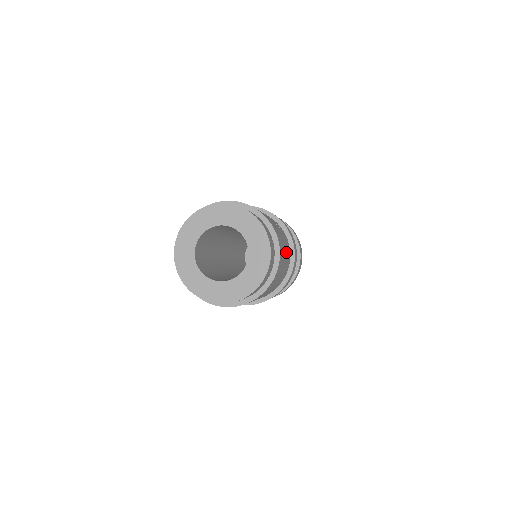
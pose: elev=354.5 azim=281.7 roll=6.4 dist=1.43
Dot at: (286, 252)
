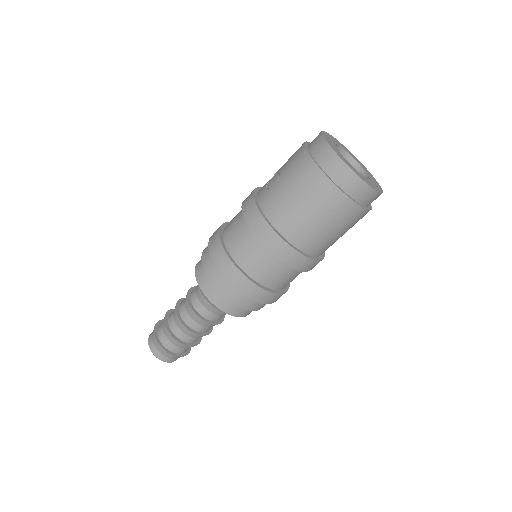
Dot at: occluded
